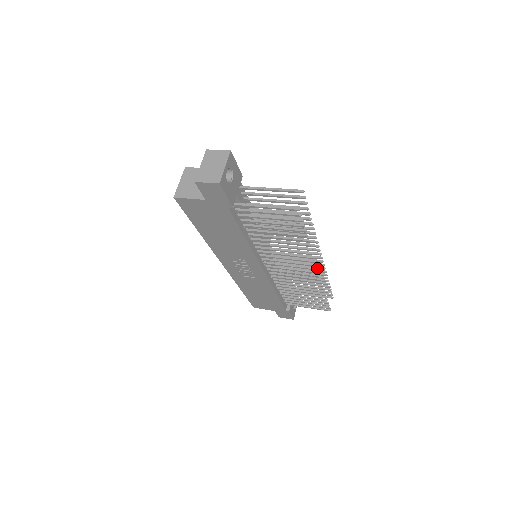
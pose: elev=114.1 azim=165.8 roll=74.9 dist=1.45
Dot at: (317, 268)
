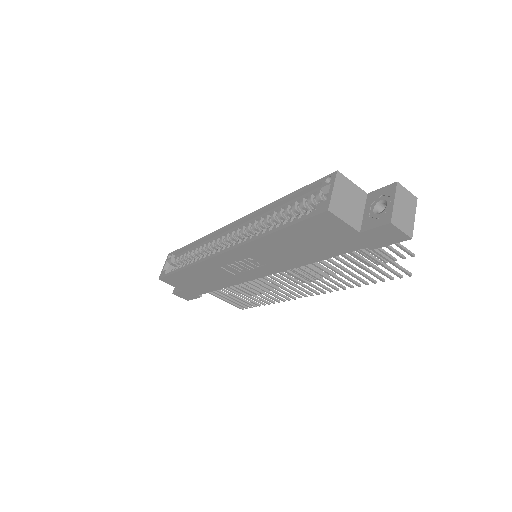
Dot at: occluded
